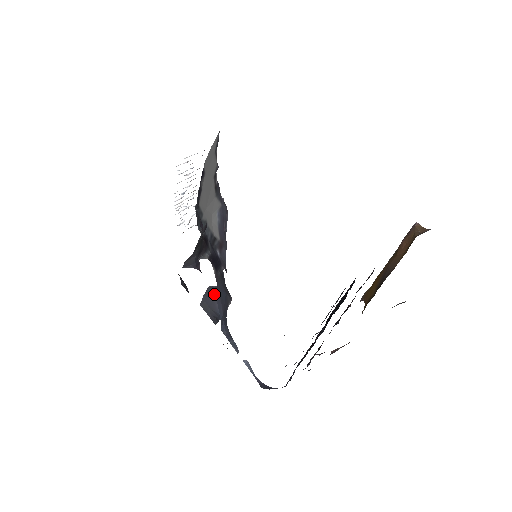
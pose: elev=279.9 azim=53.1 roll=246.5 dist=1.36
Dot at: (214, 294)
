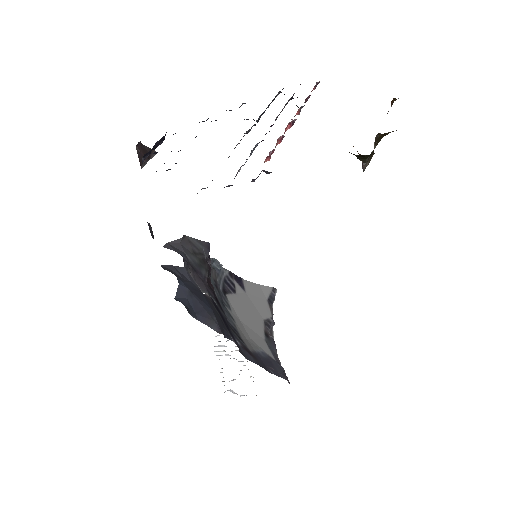
Dot at: (189, 281)
